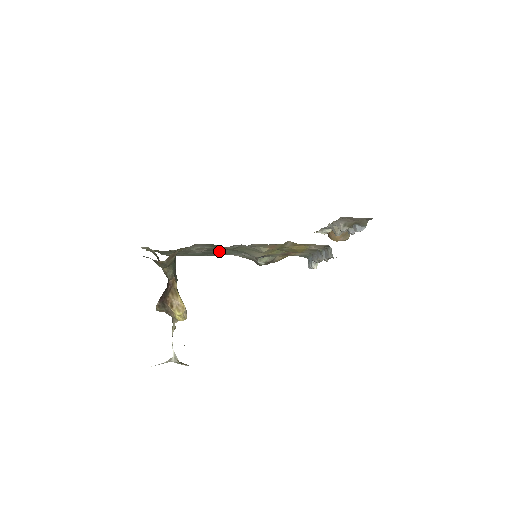
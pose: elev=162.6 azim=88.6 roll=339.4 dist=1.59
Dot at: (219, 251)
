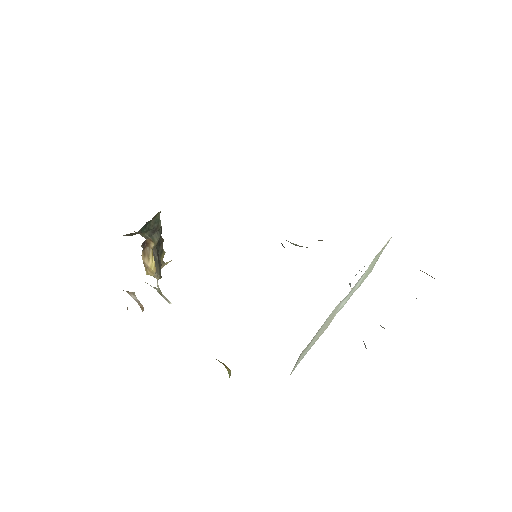
Dot at: occluded
